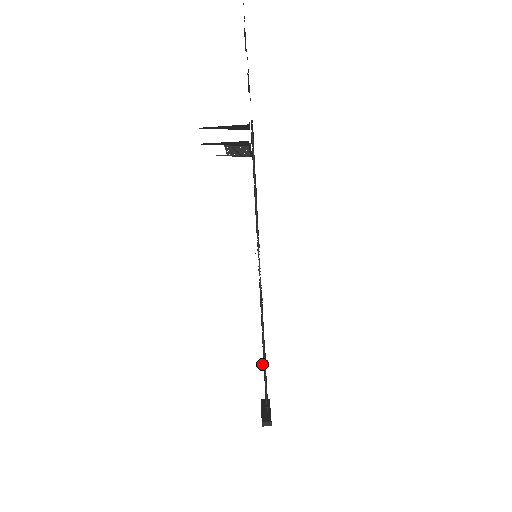
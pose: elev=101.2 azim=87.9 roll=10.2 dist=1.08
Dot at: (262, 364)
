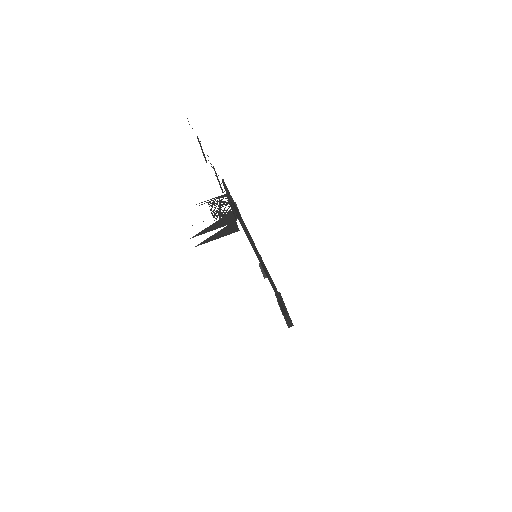
Dot at: (281, 310)
